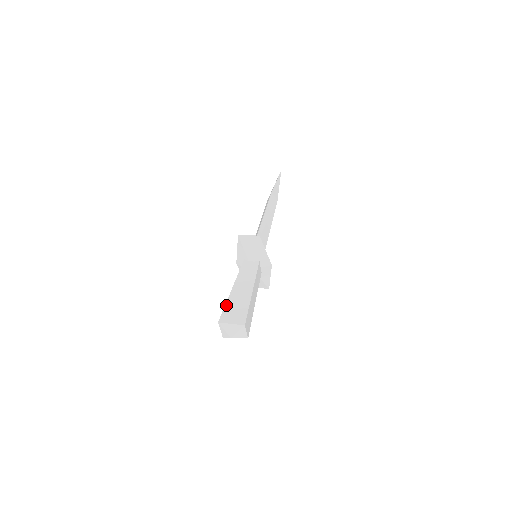
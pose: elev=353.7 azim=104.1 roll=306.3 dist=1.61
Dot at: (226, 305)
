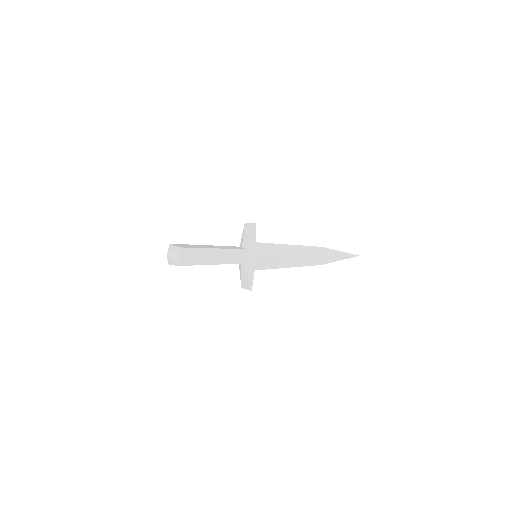
Dot at: occluded
